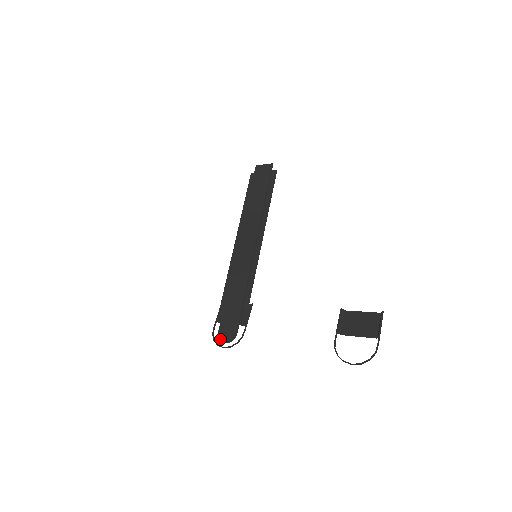
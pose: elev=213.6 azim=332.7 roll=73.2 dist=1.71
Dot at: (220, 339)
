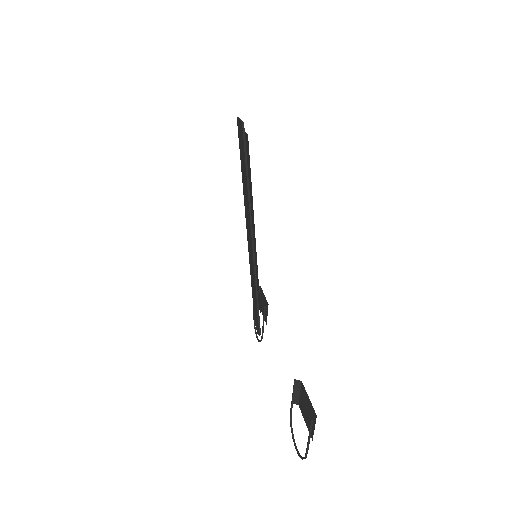
Dot at: (255, 327)
